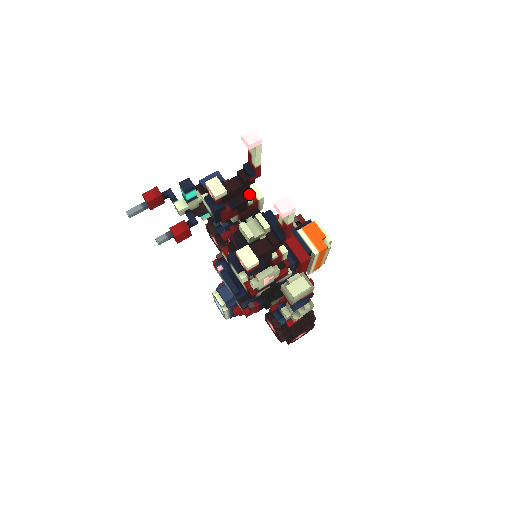
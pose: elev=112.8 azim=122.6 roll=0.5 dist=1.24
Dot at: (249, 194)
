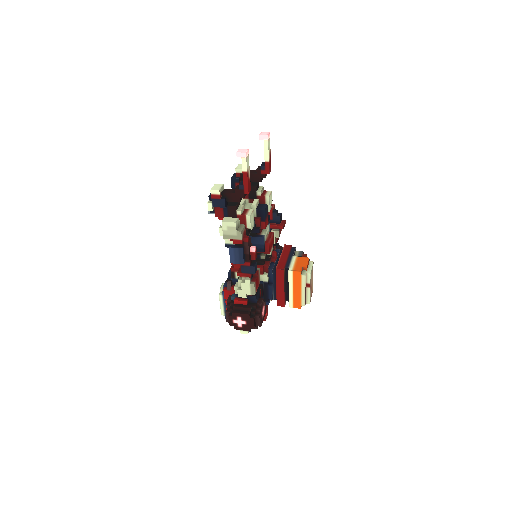
Dot at: (264, 193)
